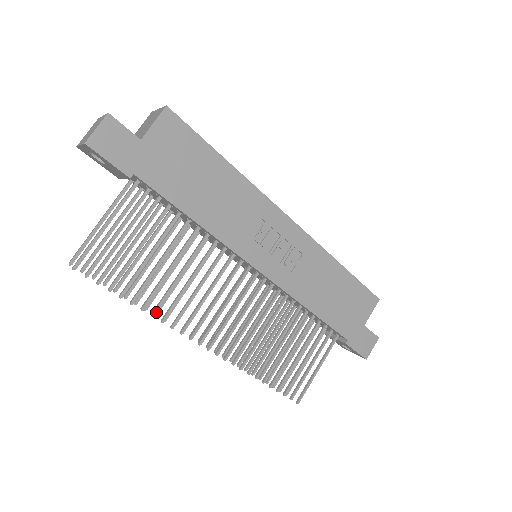
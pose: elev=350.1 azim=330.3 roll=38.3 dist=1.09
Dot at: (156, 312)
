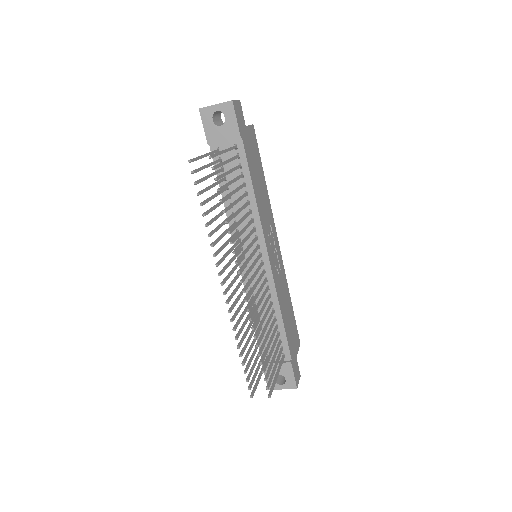
Dot at: (231, 232)
